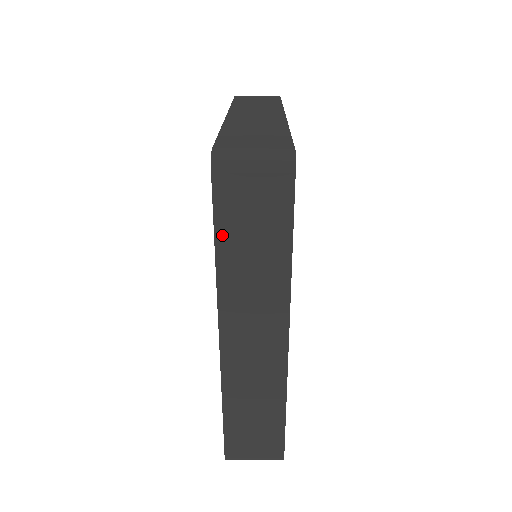
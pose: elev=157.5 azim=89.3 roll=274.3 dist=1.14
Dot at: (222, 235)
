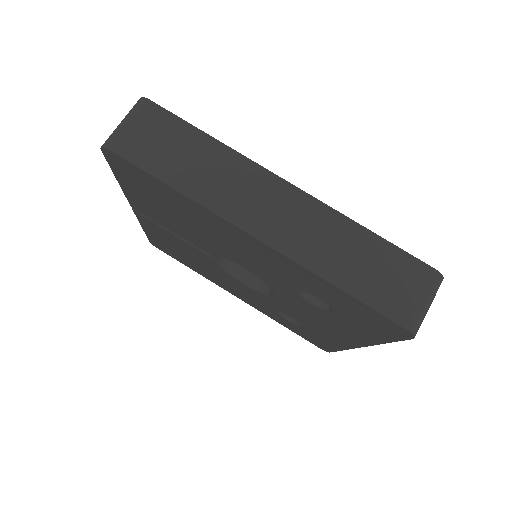
Dot at: occluded
